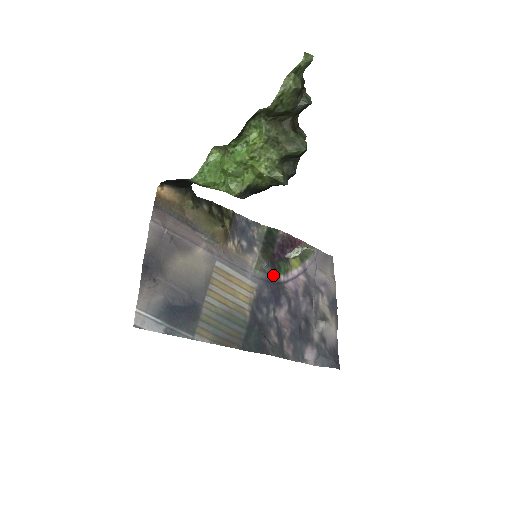
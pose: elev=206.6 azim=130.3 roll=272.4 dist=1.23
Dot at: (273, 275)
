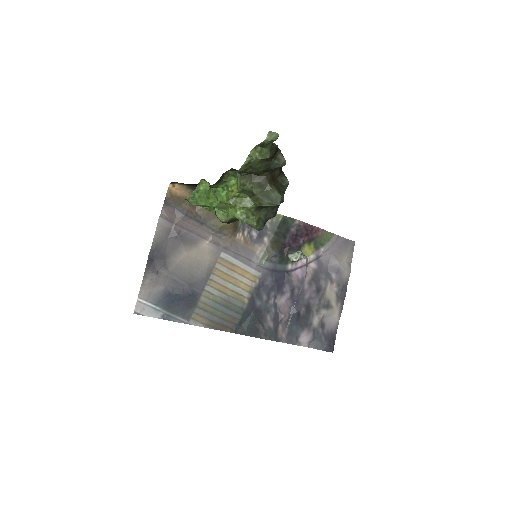
Dot at: (280, 264)
